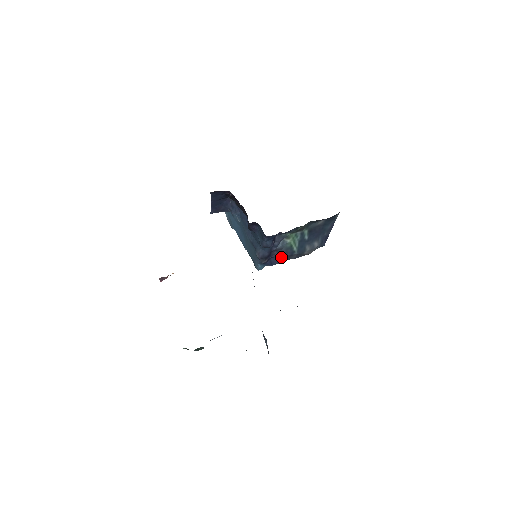
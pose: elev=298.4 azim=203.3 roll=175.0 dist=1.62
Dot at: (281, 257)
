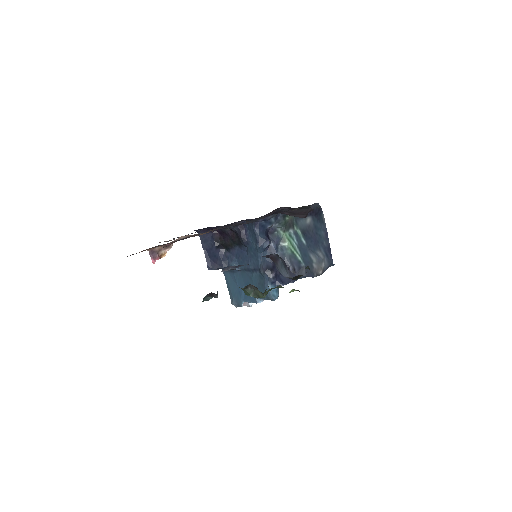
Dot at: occluded
